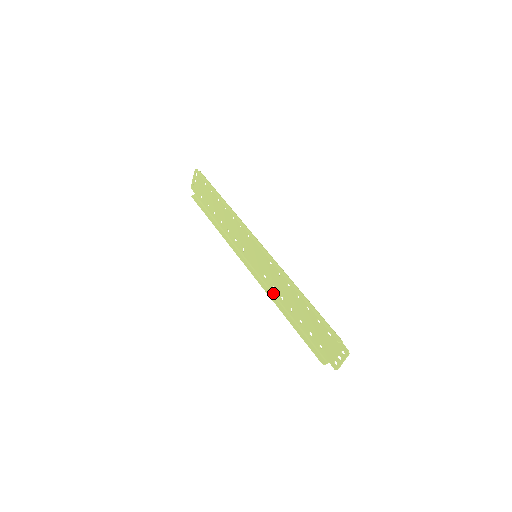
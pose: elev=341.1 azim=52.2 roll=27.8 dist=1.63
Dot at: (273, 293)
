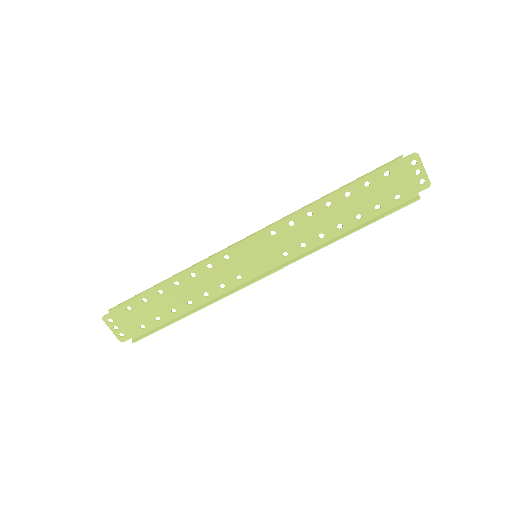
Dot at: (310, 249)
